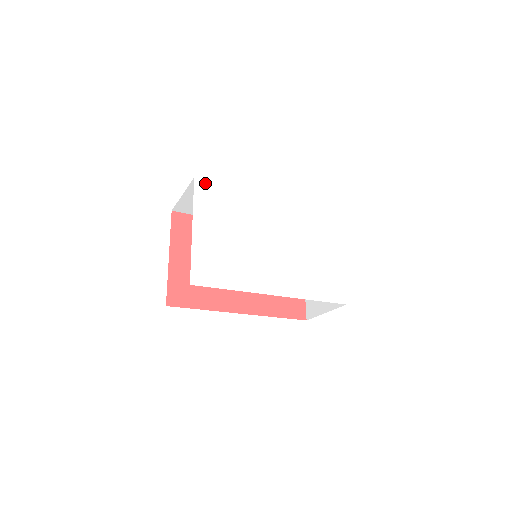
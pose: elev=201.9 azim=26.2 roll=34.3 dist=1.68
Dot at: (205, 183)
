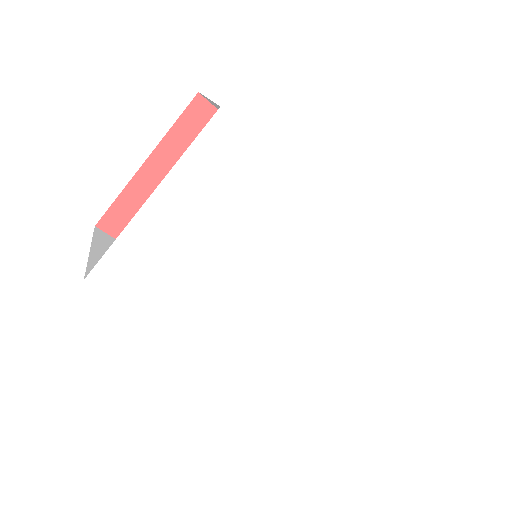
Dot at: (233, 128)
